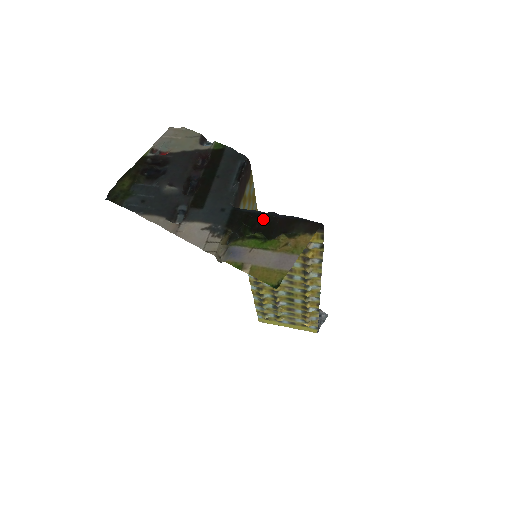
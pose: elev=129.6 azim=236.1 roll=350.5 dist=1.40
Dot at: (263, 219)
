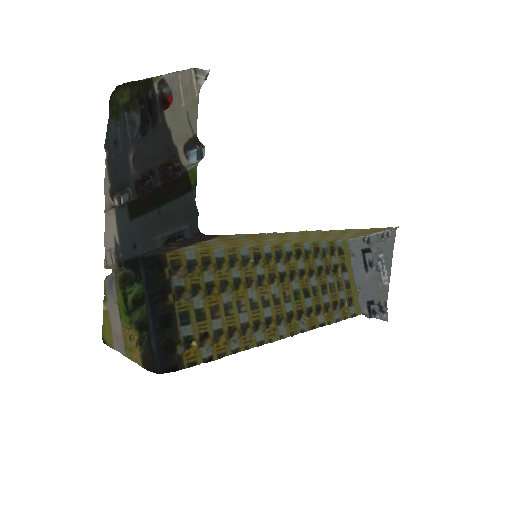
Dot at: (146, 299)
